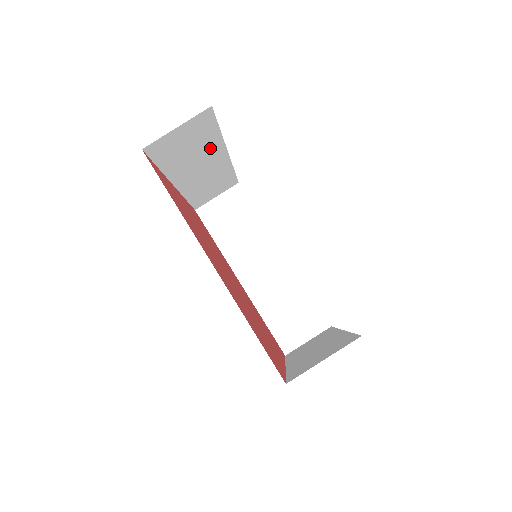
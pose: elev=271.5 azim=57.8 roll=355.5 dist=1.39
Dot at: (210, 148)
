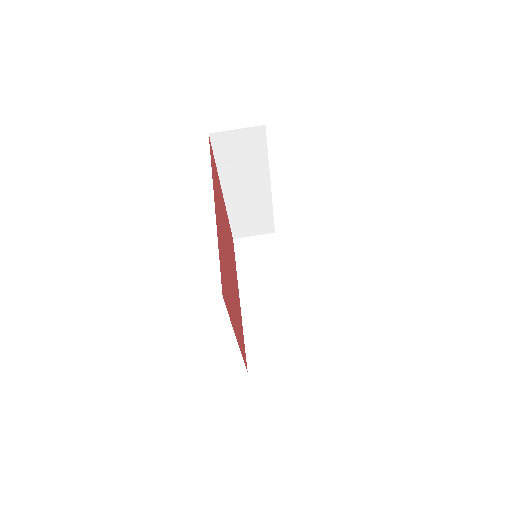
Dot at: occluded
